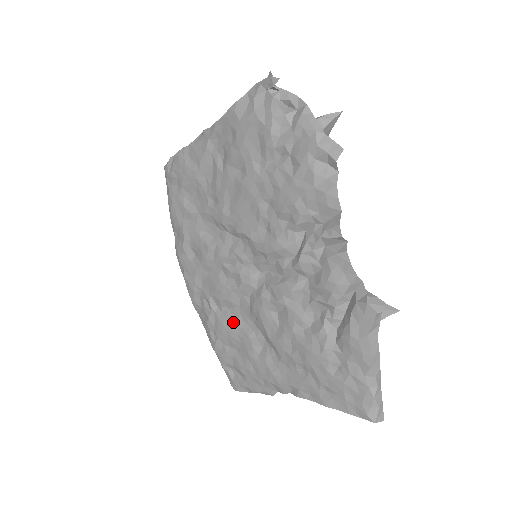
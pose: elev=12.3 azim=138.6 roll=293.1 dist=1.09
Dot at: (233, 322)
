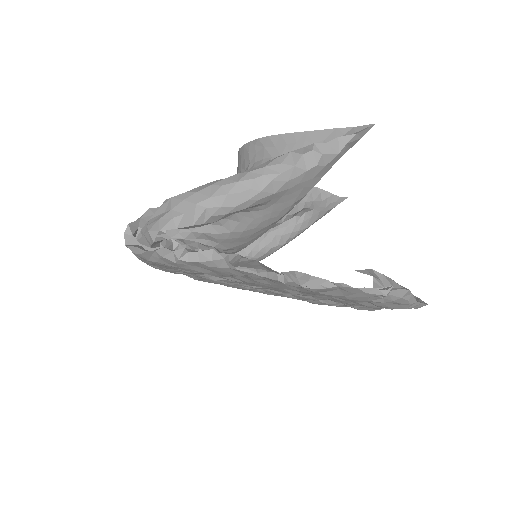
Dot at: occluded
